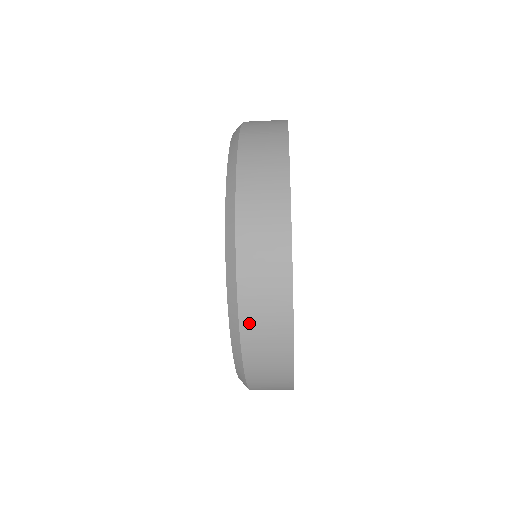
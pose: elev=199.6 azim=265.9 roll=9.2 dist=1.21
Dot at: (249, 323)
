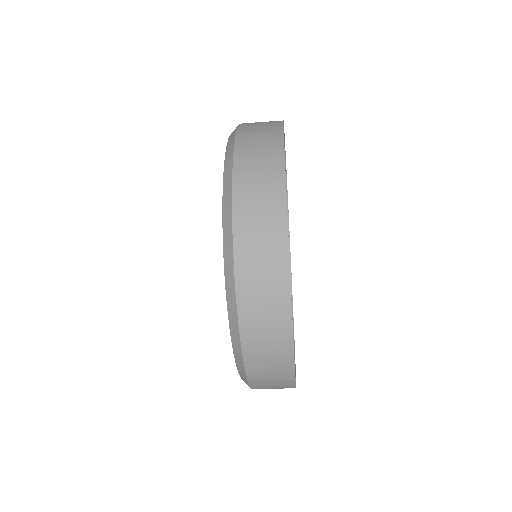
Dot at: (256, 379)
